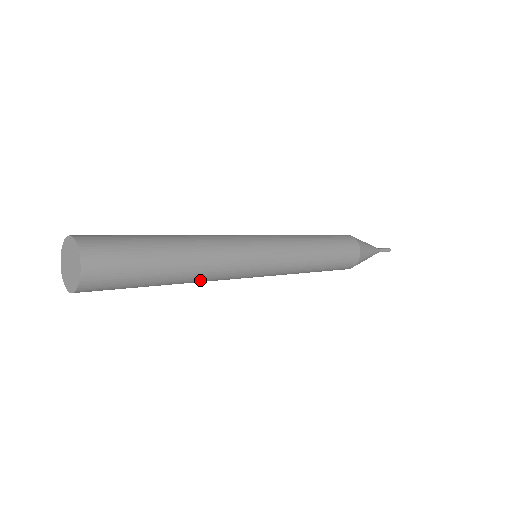
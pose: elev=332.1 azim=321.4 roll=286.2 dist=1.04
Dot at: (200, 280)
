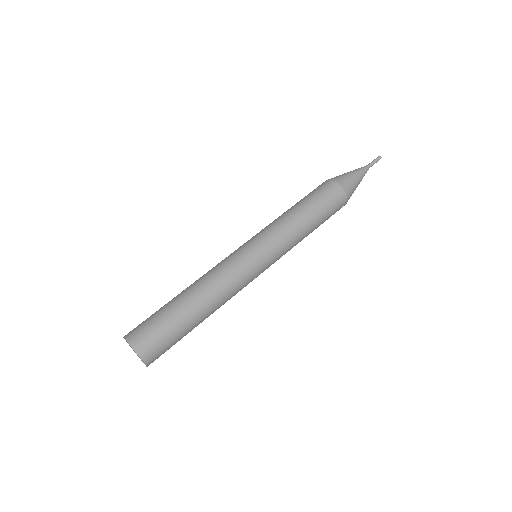
Dot at: (221, 304)
